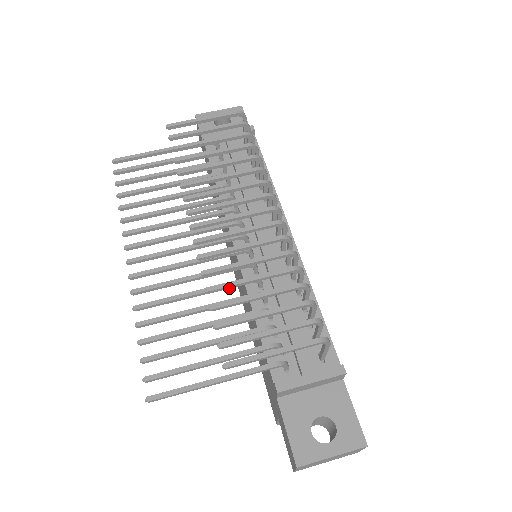
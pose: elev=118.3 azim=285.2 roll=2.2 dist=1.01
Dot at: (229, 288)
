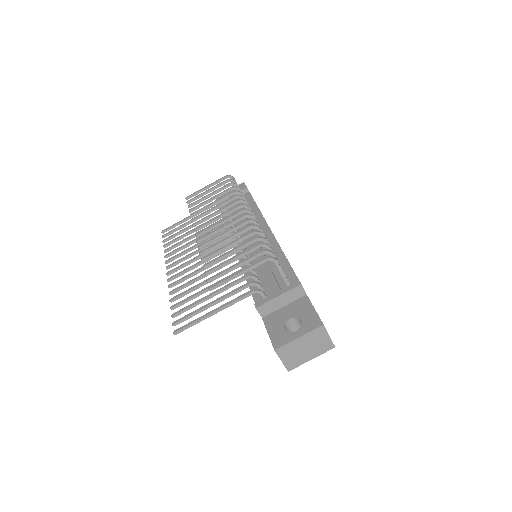
Dot at: occluded
